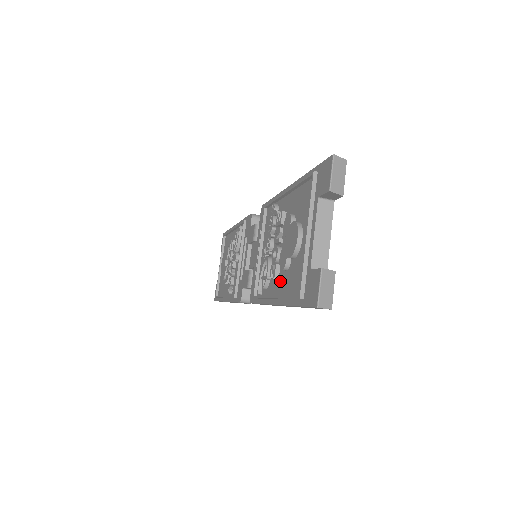
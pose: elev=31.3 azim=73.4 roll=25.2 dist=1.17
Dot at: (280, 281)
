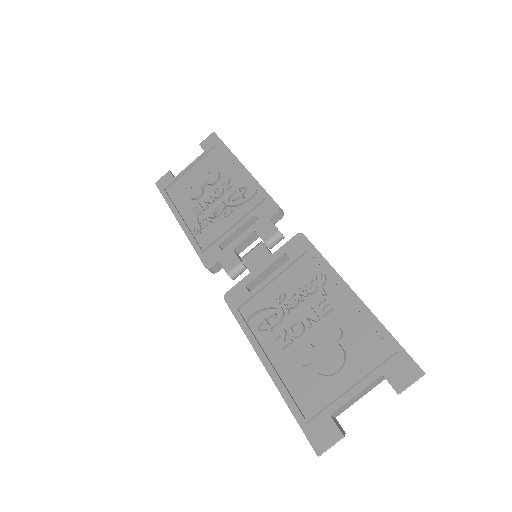
Dot at: (284, 357)
